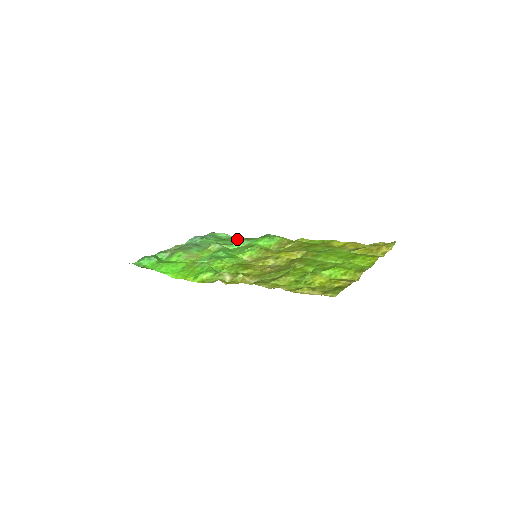
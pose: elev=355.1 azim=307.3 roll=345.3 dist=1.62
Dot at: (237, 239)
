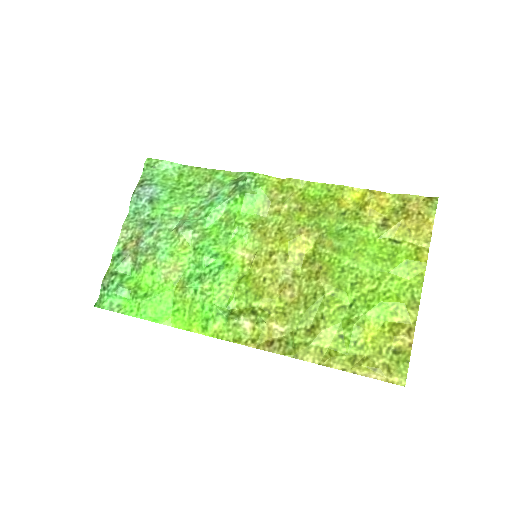
Dot at: (196, 181)
